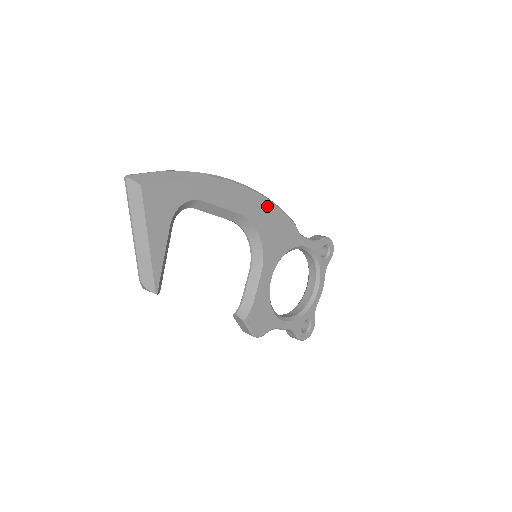
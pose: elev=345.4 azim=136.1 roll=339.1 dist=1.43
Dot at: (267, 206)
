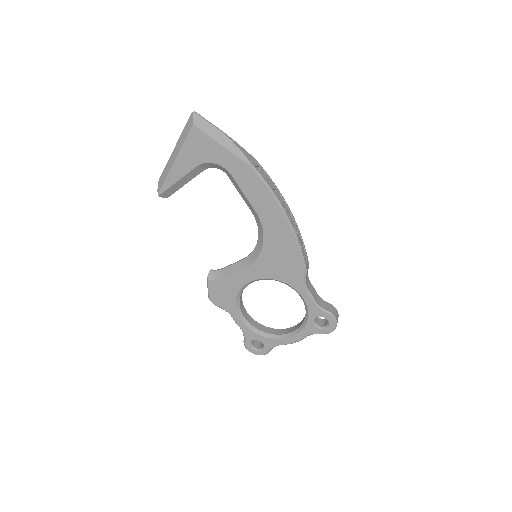
Dot at: (287, 233)
